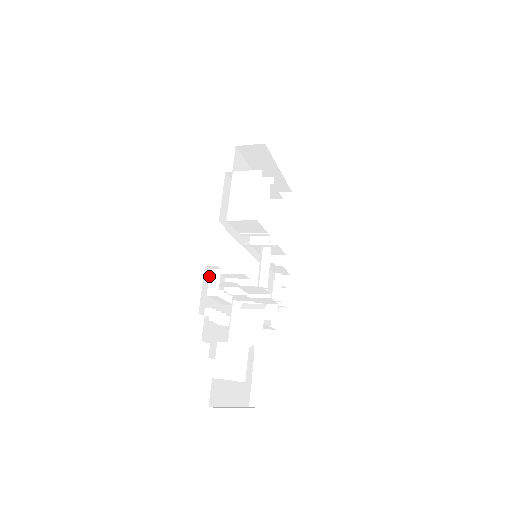
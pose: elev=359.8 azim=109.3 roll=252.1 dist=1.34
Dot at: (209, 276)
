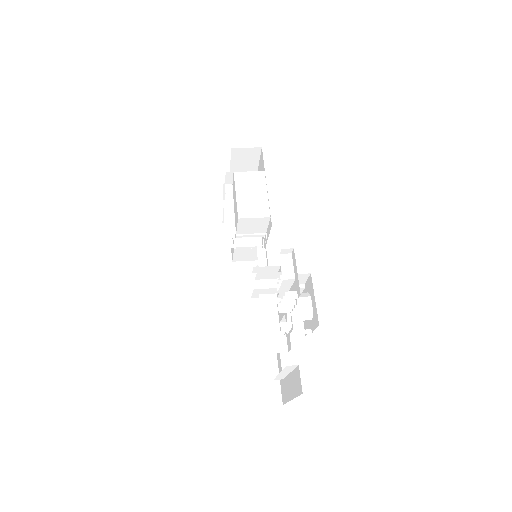
Dot at: occluded
